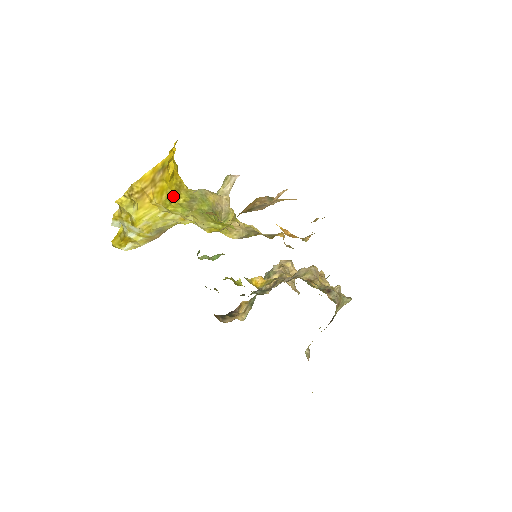
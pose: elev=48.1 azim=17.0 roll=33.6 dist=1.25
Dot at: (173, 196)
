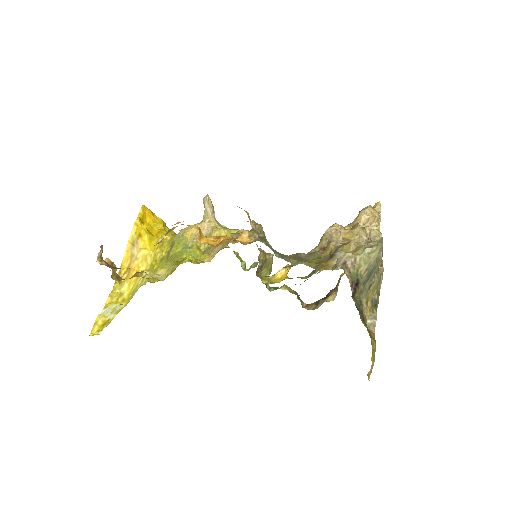
Dot at: (156, 255)
